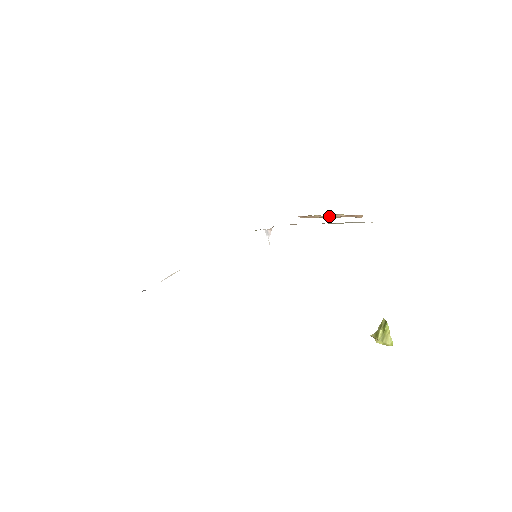
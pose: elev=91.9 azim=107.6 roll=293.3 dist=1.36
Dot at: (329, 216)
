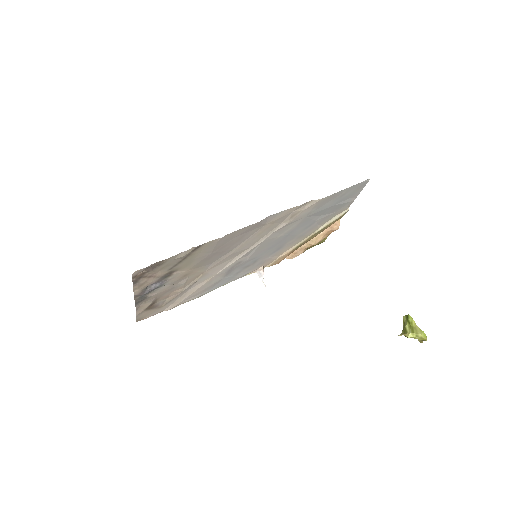
Dot at: (312, 240)
